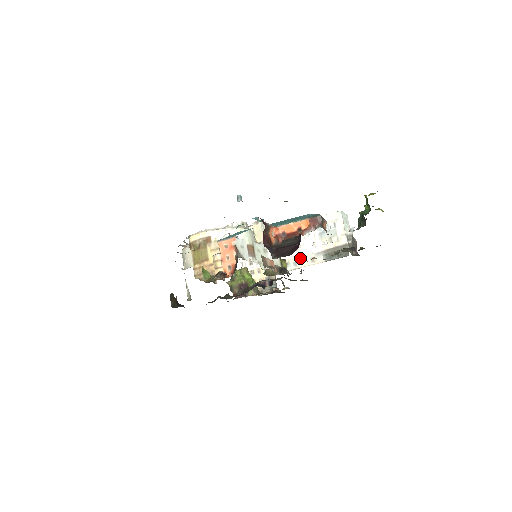
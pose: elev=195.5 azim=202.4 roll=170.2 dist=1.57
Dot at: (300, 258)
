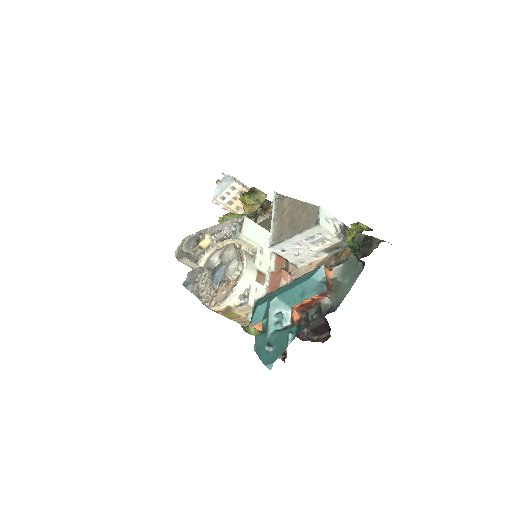
Dot at: (304, 259)
